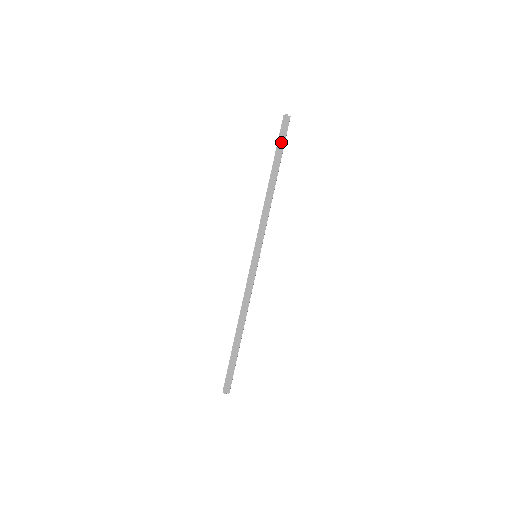
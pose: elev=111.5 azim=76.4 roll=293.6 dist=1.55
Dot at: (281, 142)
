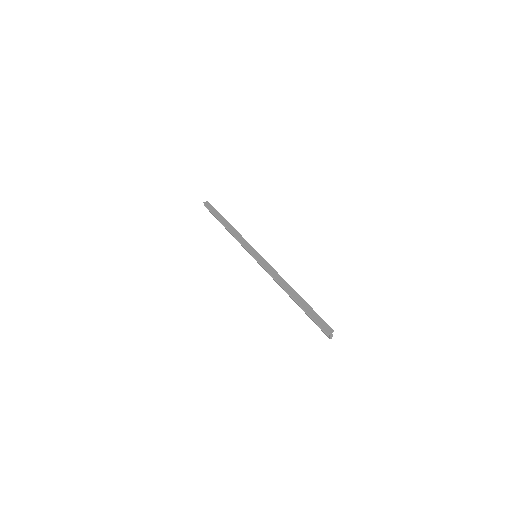
Dot at: (213, 210)
